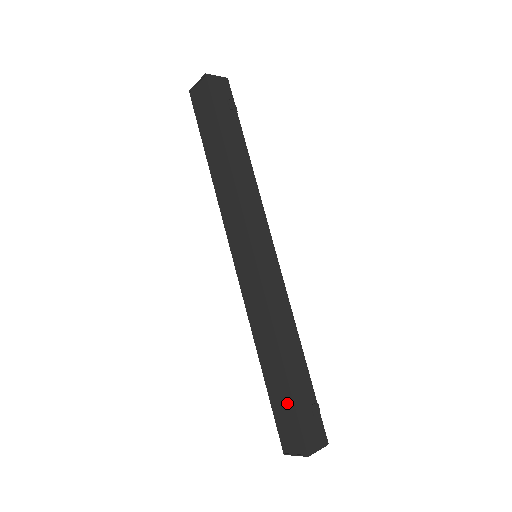
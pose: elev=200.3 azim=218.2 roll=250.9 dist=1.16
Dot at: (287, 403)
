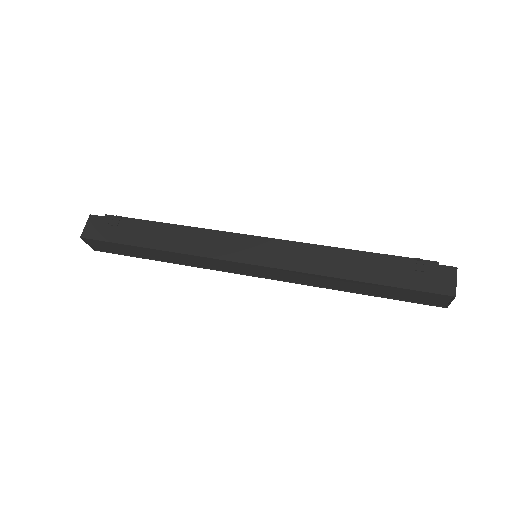
Dot at: (398, 291)
